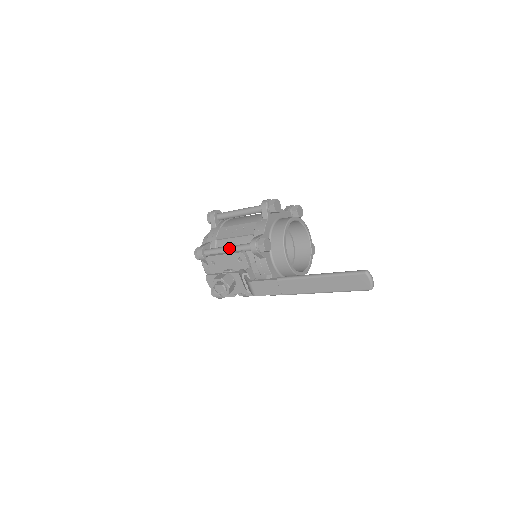
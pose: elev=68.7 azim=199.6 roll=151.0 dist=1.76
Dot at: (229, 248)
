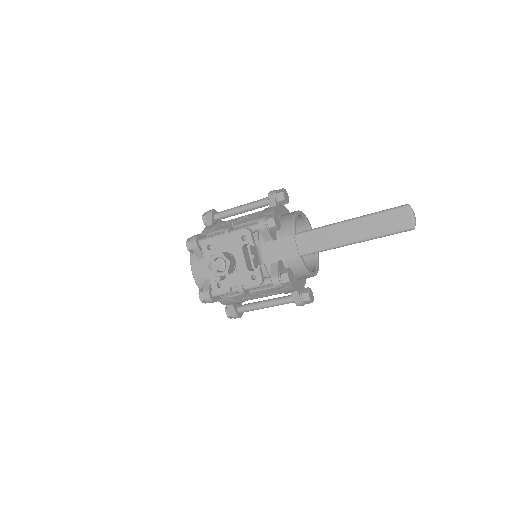
Dot at: (230, 231)
